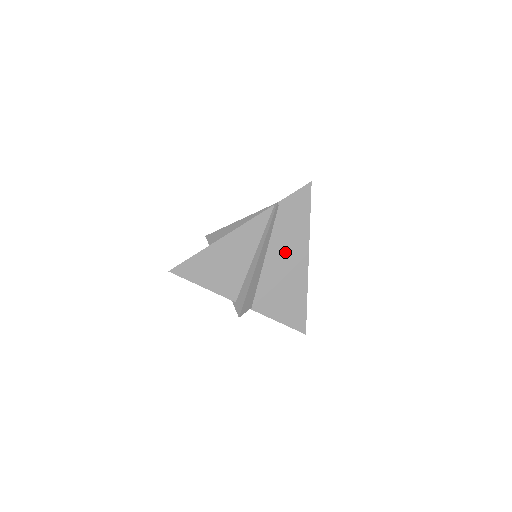
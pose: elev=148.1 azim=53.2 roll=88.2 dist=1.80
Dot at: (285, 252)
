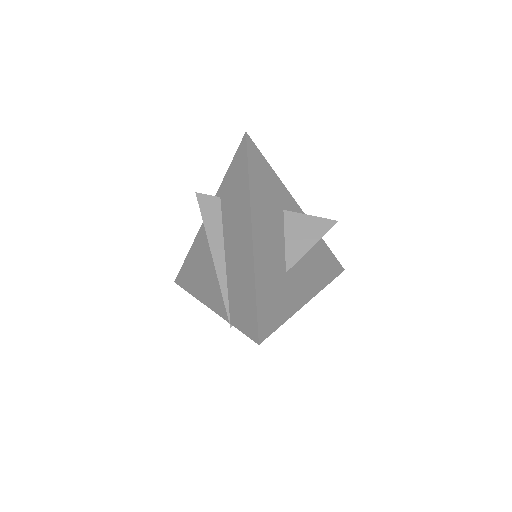
Dot at: occluded
